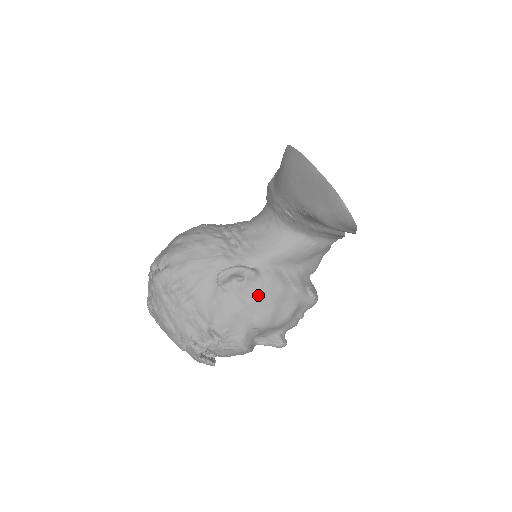
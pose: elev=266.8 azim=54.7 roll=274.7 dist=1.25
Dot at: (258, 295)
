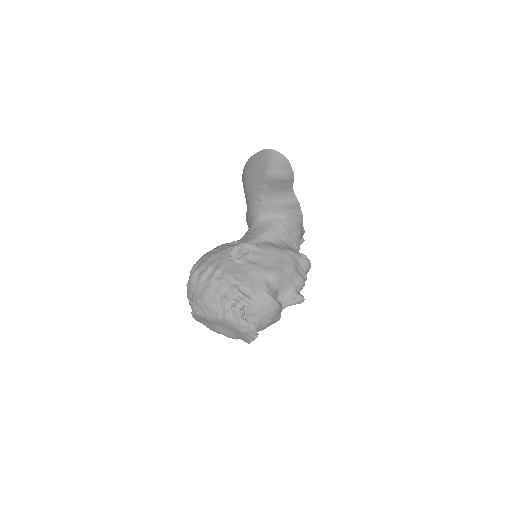
Dot at: (263, 257)
